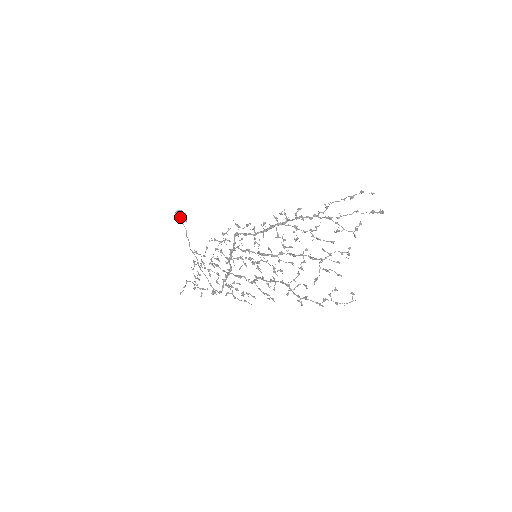
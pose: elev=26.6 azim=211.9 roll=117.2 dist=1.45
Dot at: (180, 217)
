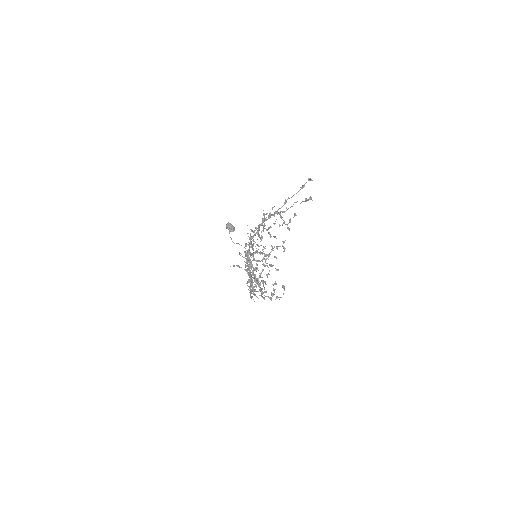
Dot at: occluded
